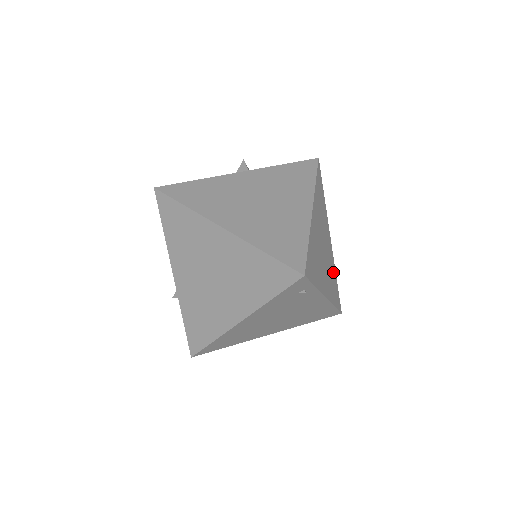
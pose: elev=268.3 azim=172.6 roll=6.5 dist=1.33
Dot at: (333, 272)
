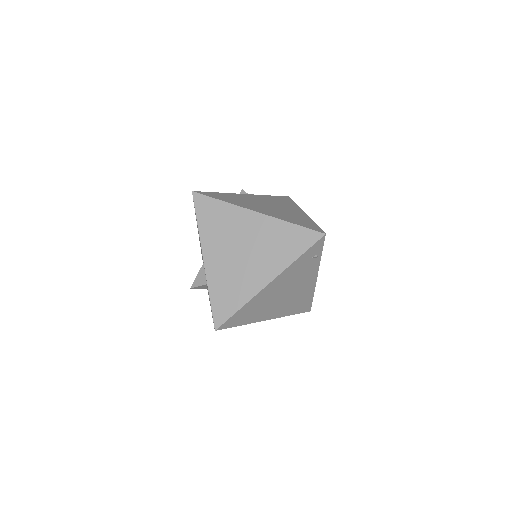
Dot at: occluded
